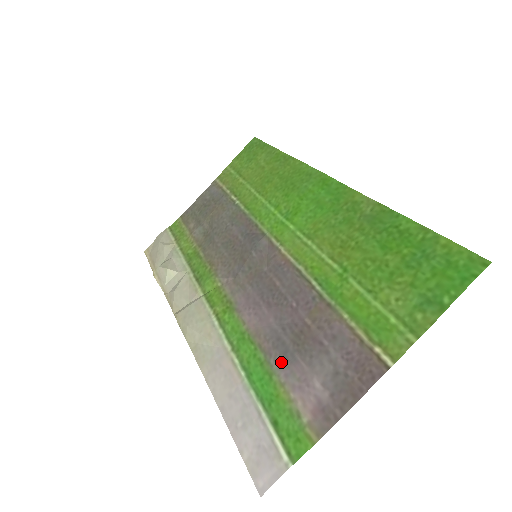
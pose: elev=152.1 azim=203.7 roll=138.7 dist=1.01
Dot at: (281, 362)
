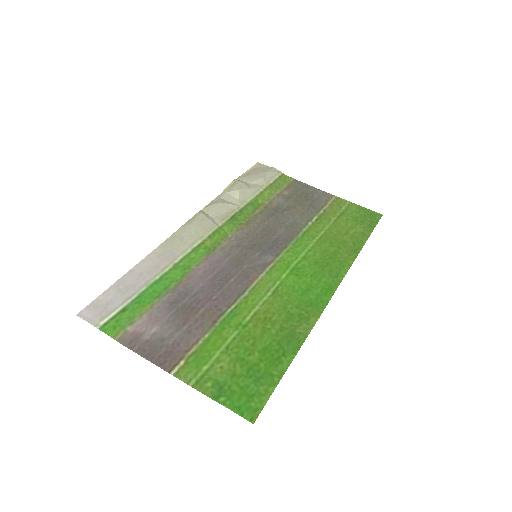
Dot at: (168, 301)
